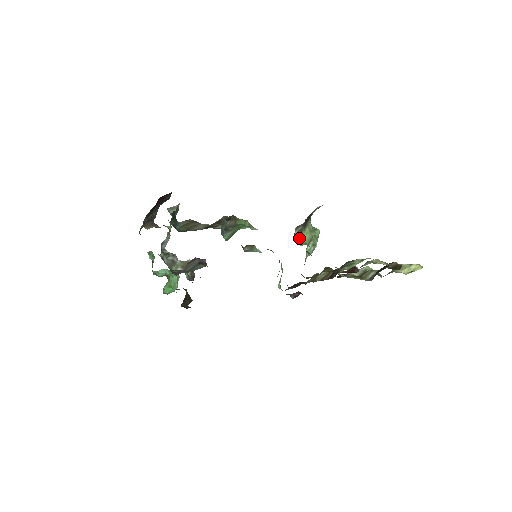
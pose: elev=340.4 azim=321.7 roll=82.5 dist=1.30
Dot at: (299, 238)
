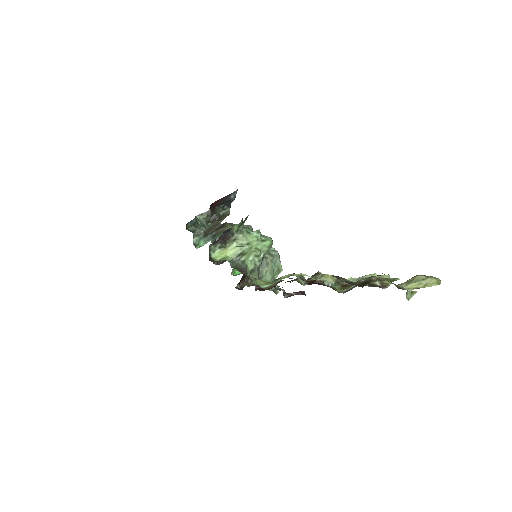
Dot at: (221, 253)
